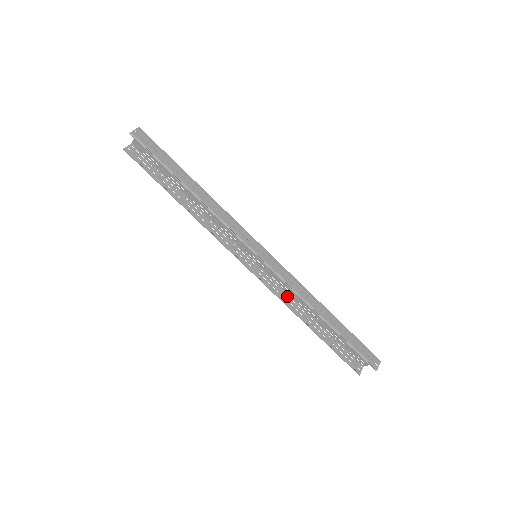
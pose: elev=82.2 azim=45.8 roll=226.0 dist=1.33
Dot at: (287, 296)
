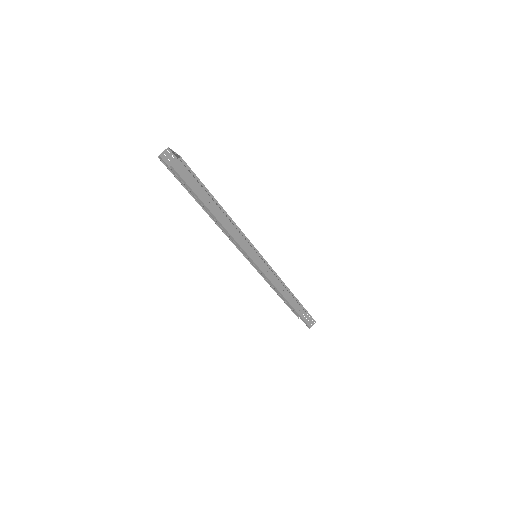
Dot at: occluded
